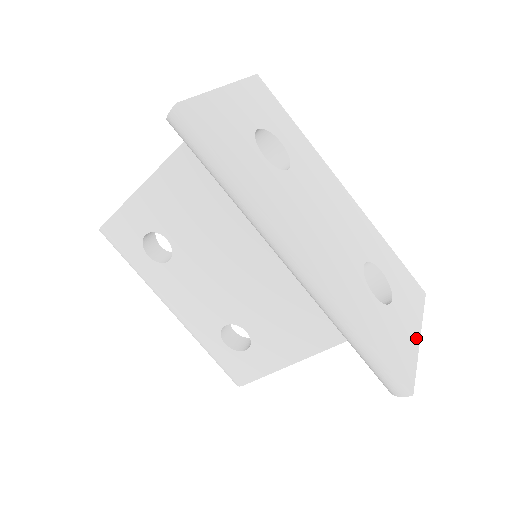
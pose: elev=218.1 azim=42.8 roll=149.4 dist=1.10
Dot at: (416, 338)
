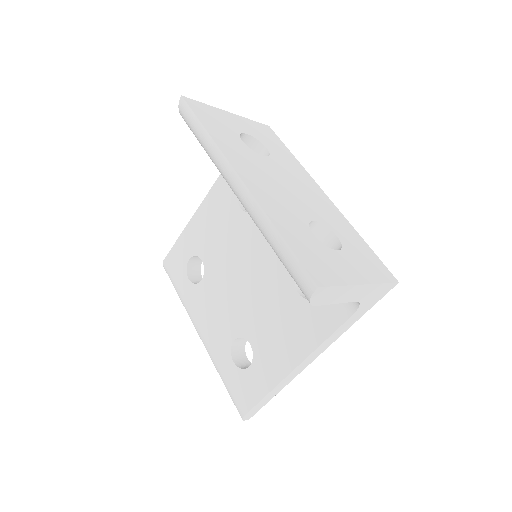
Dot at: (356, 280)
